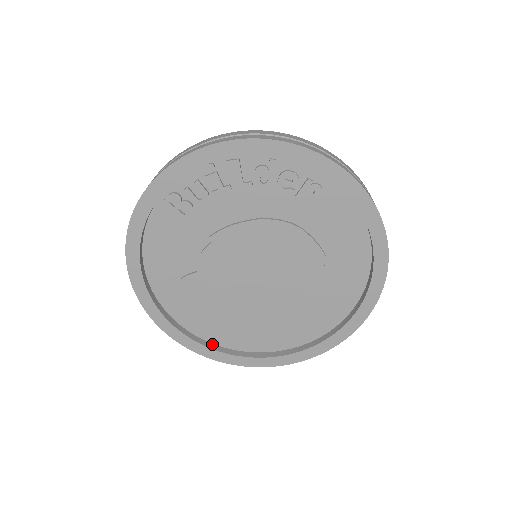
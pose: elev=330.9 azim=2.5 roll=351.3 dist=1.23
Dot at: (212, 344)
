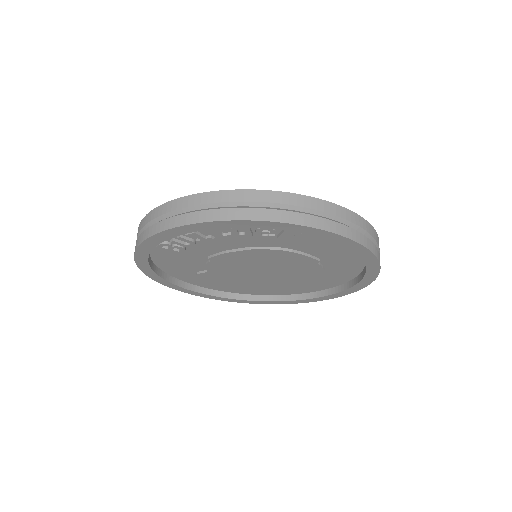
Dot at: (239, 294)
